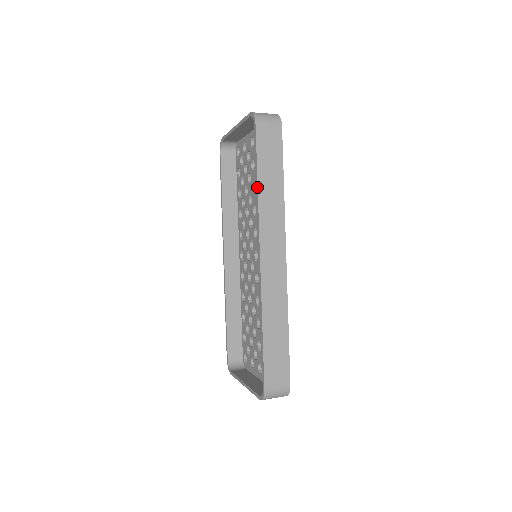
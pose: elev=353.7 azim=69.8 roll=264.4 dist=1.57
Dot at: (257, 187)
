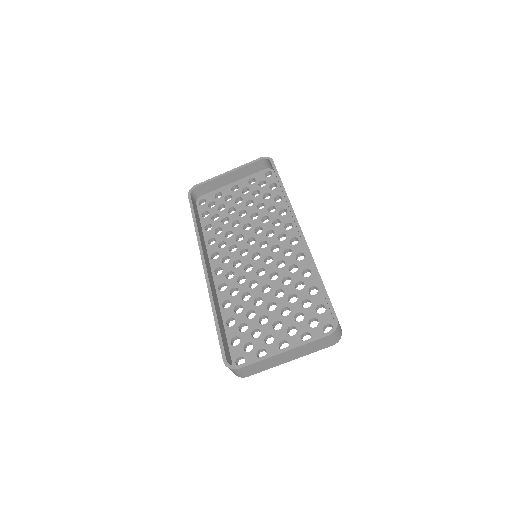
Dot at: occluded
